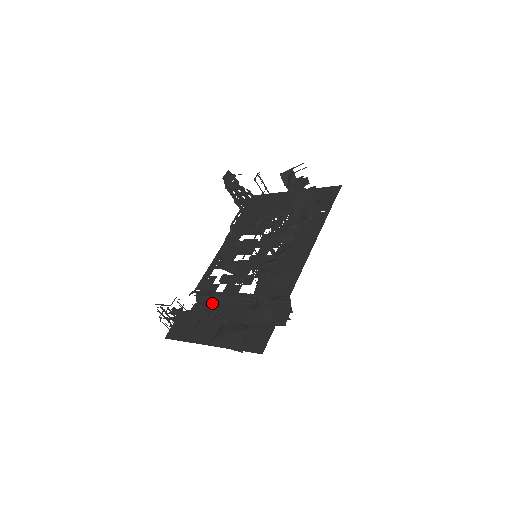
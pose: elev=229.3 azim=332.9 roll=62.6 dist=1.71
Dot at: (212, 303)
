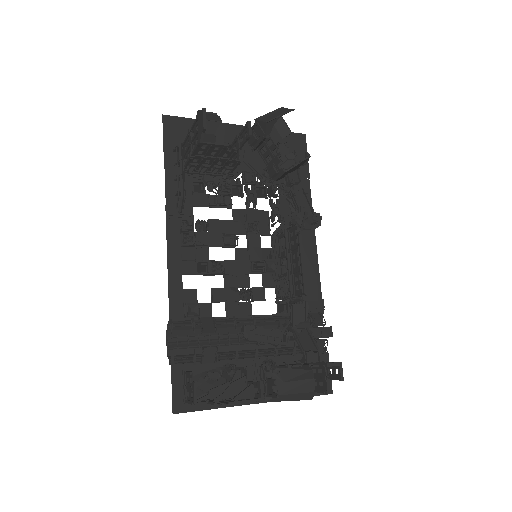
Dot at: (197, 328)
